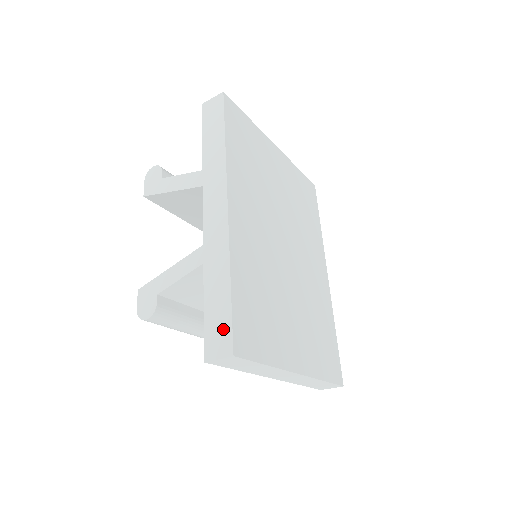
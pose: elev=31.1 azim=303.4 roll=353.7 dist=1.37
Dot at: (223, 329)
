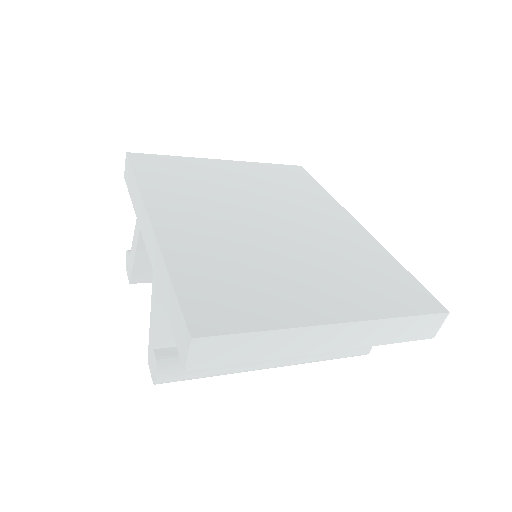
Dot at: (180, 323)
